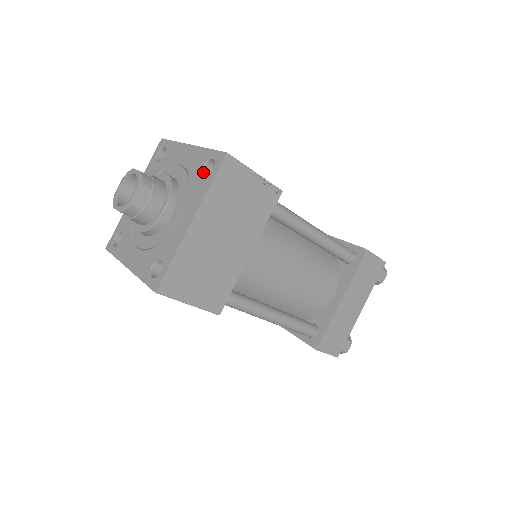
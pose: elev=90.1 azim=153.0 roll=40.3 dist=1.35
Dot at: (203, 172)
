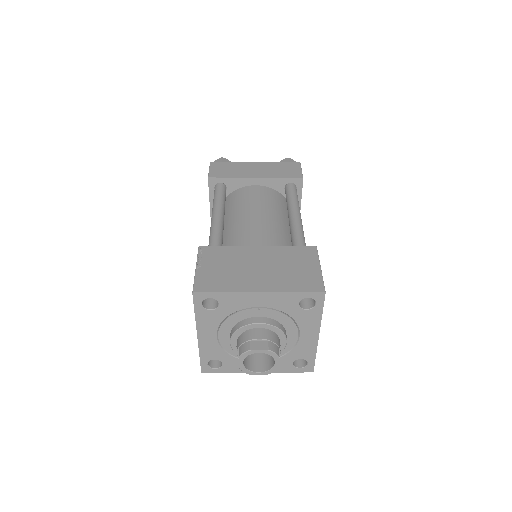
Dot at: (300, 306)
